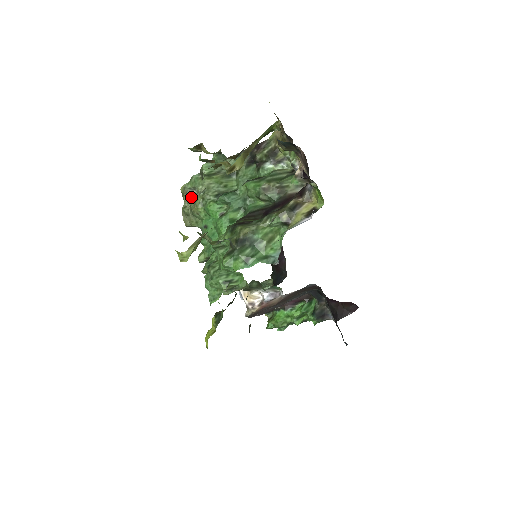
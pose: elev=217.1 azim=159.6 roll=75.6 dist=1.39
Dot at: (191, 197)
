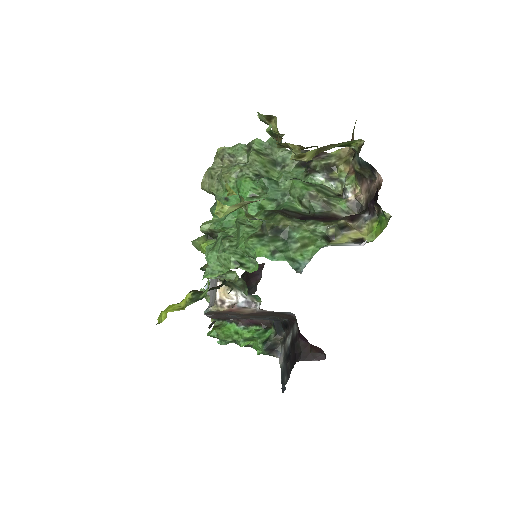
Dot at: (226, 162)
